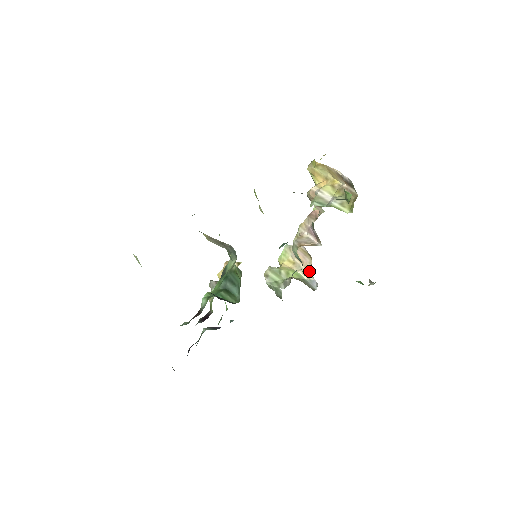
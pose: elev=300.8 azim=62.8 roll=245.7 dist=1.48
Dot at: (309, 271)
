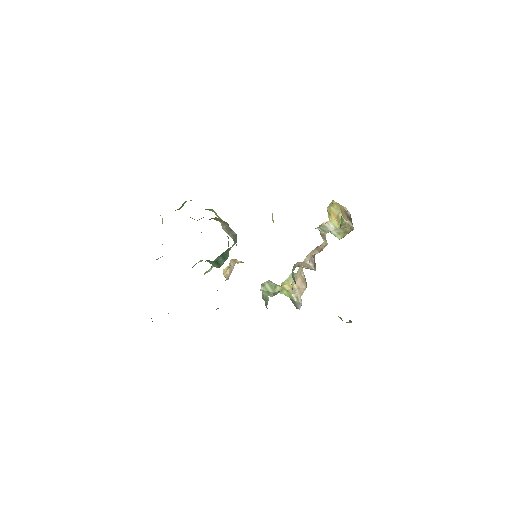
Dot at: (301, 295)
